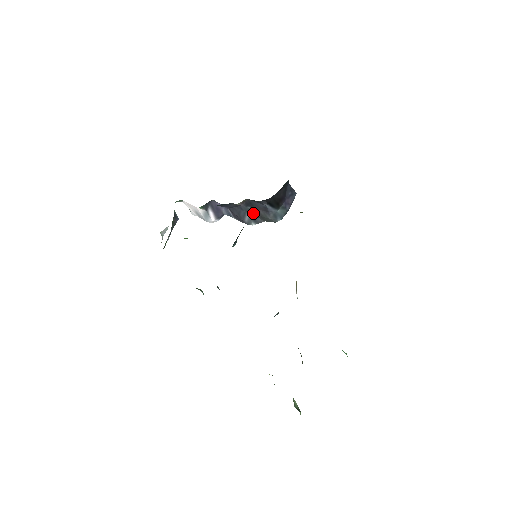
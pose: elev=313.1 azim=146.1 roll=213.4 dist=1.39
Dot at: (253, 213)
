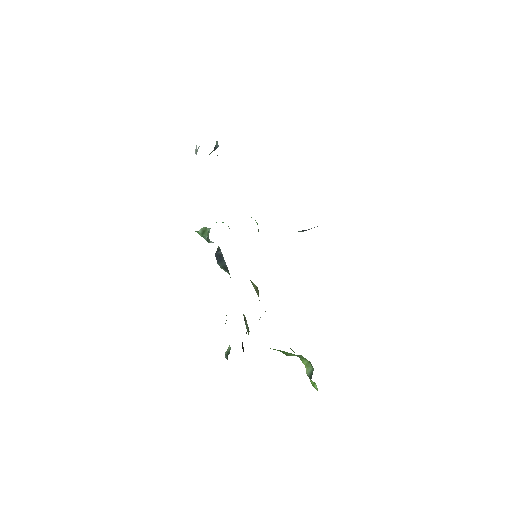
Dot at: occluded
